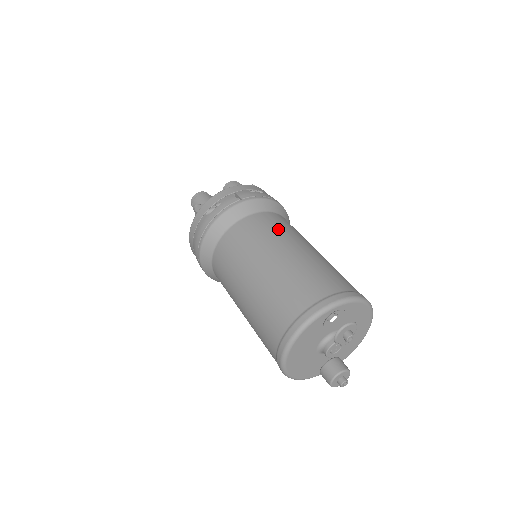
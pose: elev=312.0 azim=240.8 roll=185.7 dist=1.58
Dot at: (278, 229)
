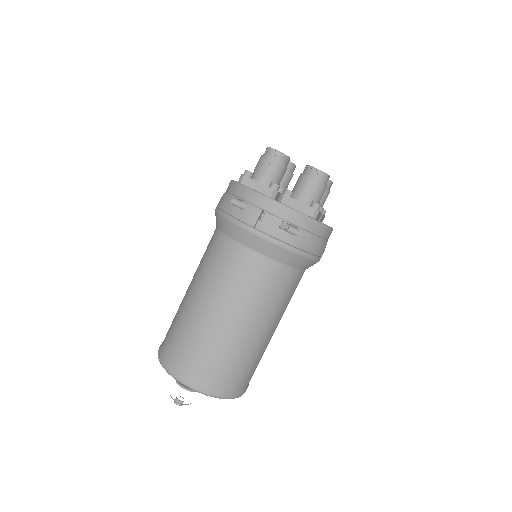
Dot at: (247, 288)
